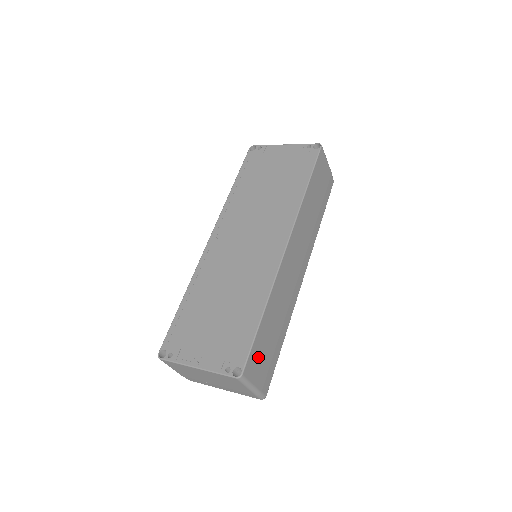
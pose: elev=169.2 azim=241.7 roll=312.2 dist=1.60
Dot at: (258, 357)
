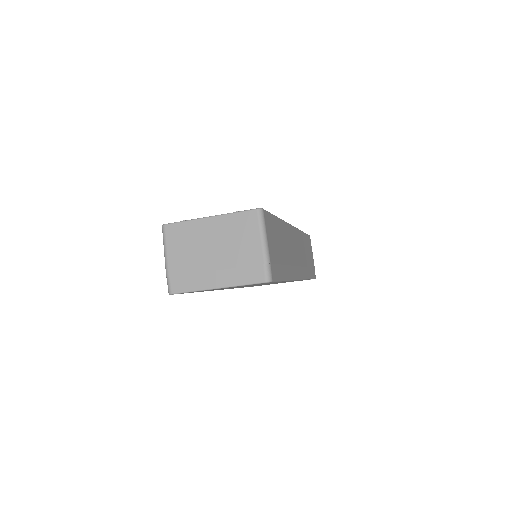
Dot at: (272, 232)
